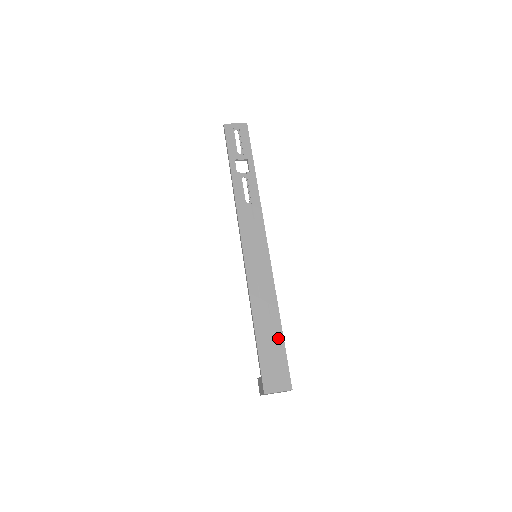
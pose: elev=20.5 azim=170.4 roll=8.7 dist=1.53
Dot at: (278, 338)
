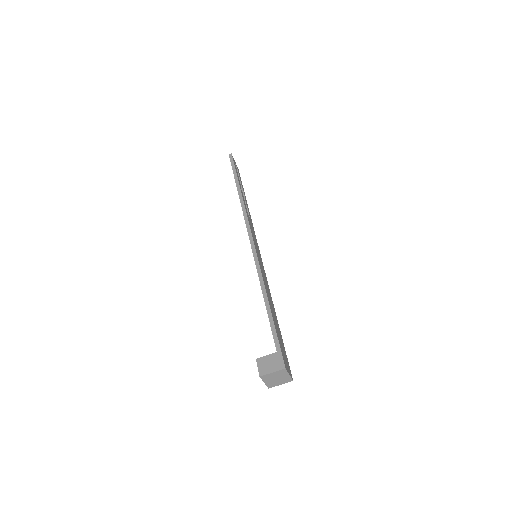
Dot at: (279, 329)
